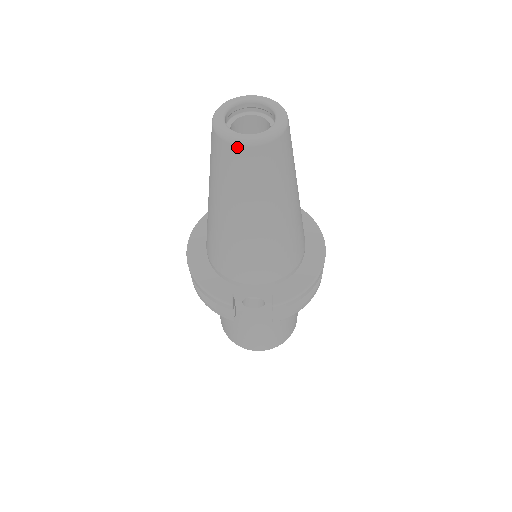
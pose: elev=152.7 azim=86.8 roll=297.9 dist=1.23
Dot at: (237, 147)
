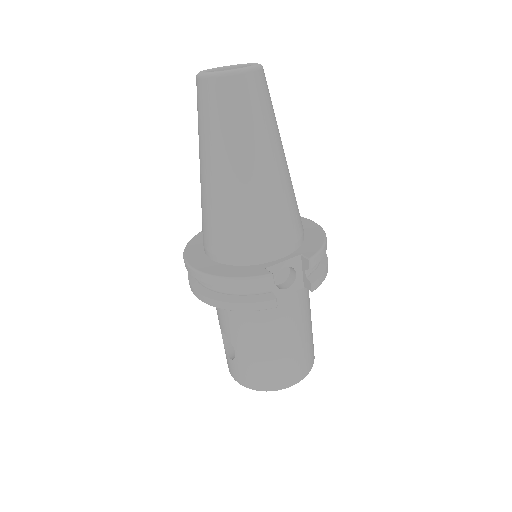
Dot at: (236, 77)
